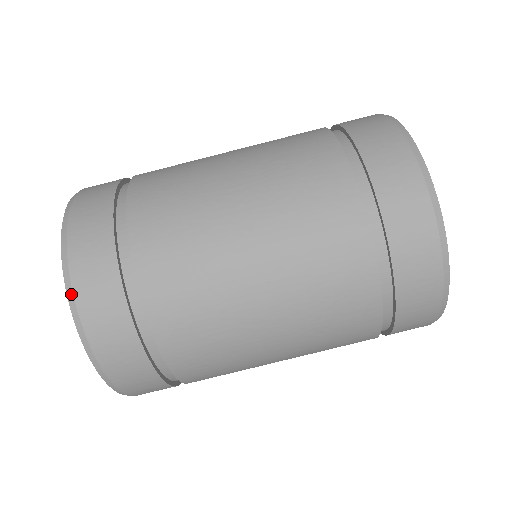
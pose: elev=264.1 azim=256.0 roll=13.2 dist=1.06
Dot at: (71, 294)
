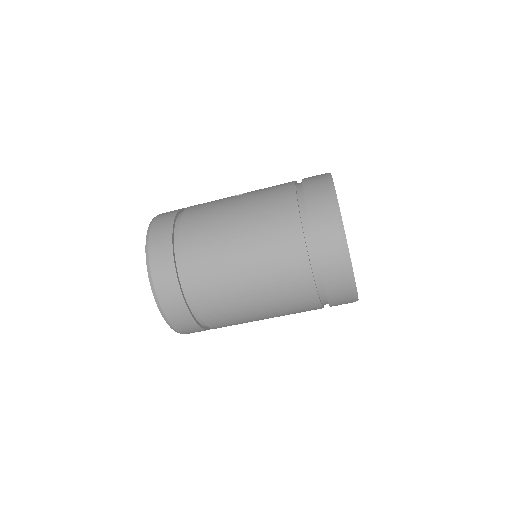
Dot at: (155, 294)
